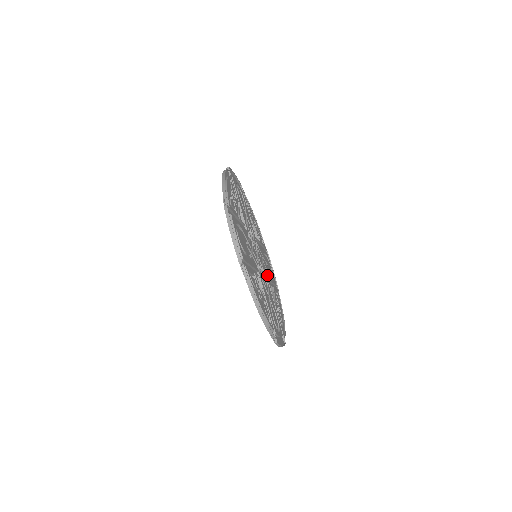
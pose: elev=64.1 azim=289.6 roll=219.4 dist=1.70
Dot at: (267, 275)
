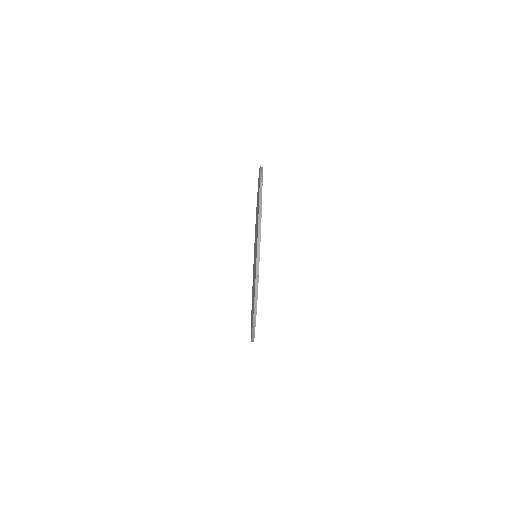
Dot at: occluded
